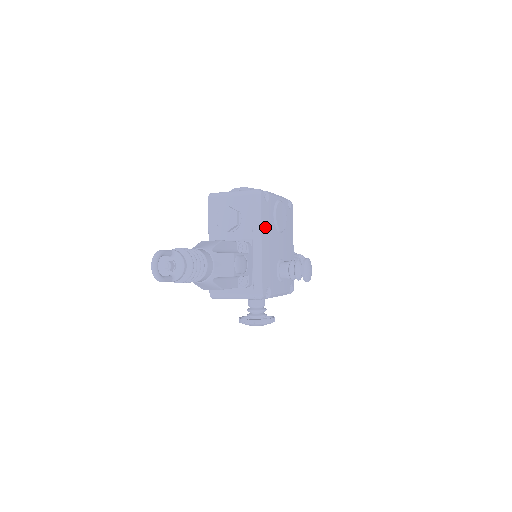
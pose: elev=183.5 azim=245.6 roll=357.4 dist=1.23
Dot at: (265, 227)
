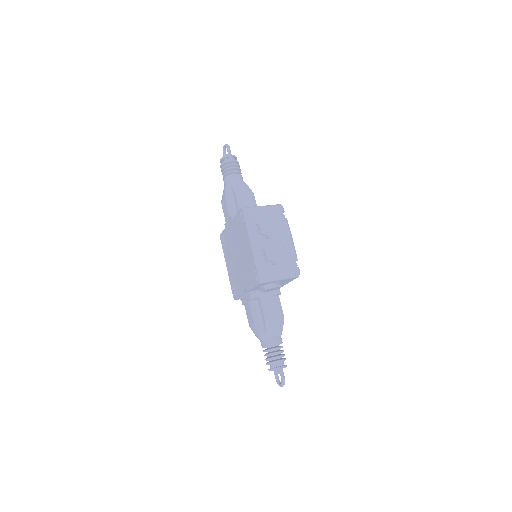
Dot at: occluded
